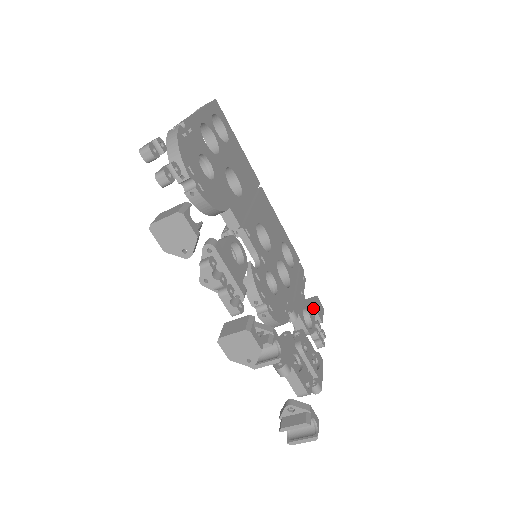
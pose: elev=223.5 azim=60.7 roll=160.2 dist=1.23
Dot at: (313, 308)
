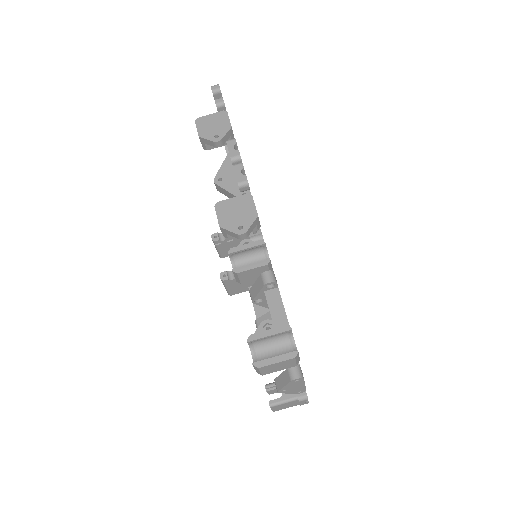
Dot at: occluded
